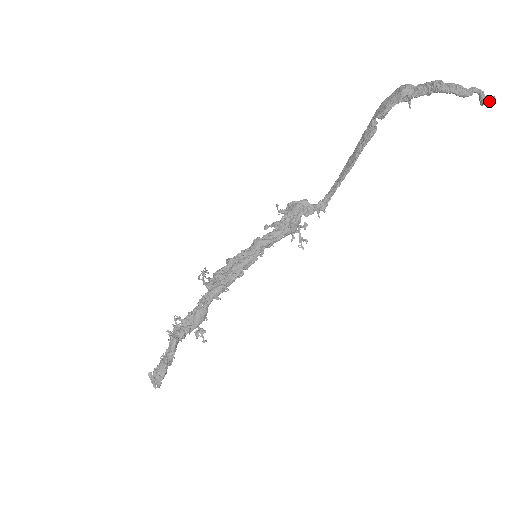
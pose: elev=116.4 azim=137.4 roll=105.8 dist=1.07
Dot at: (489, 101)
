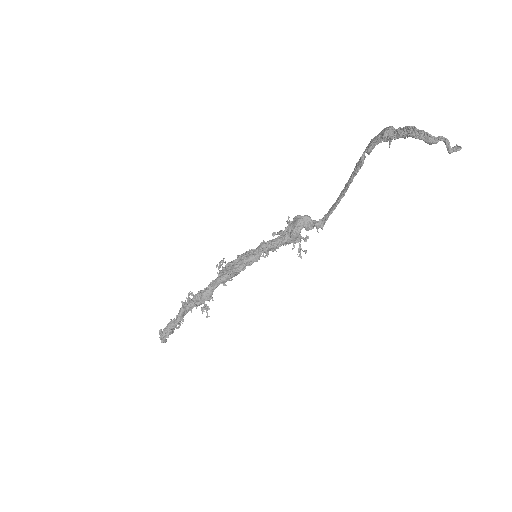
Dot at: (455, 150)
